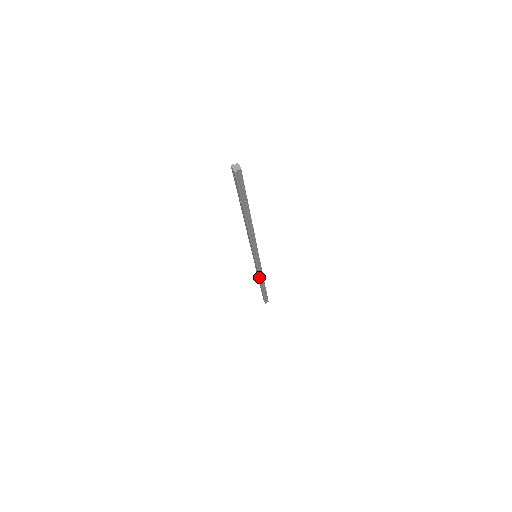
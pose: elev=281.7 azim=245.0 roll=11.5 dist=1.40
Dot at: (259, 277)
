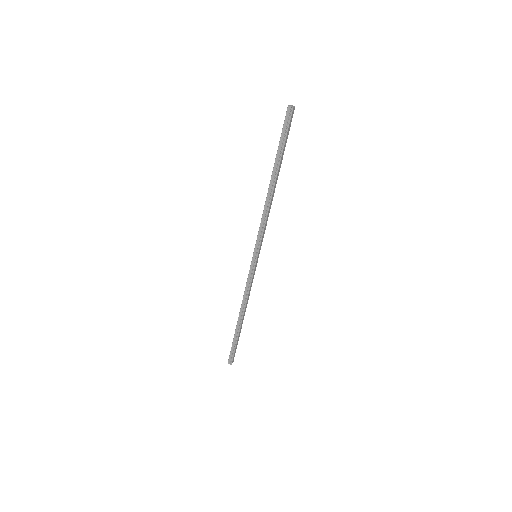
Dot at: (244, 296)
